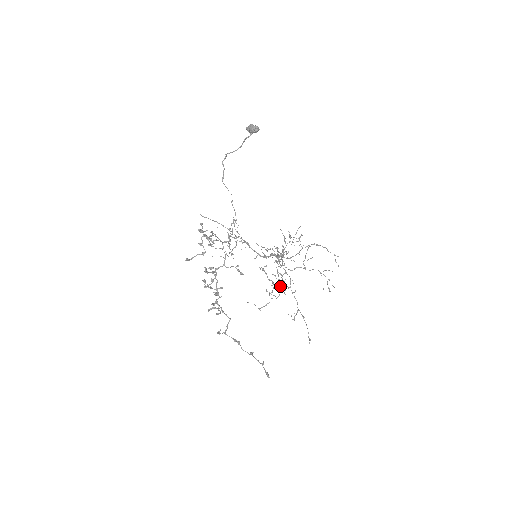
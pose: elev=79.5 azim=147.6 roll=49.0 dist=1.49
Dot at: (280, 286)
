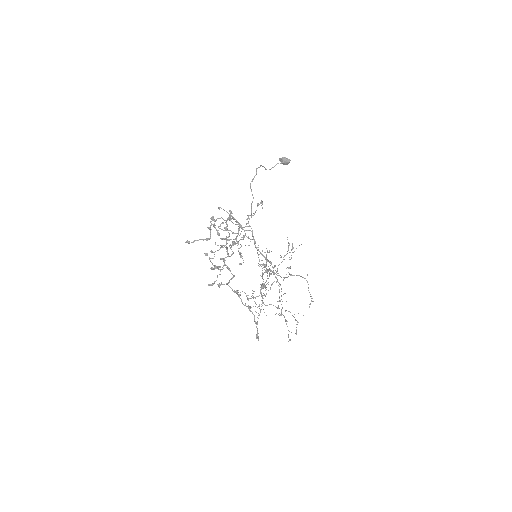
Dot at: (266, 294)
